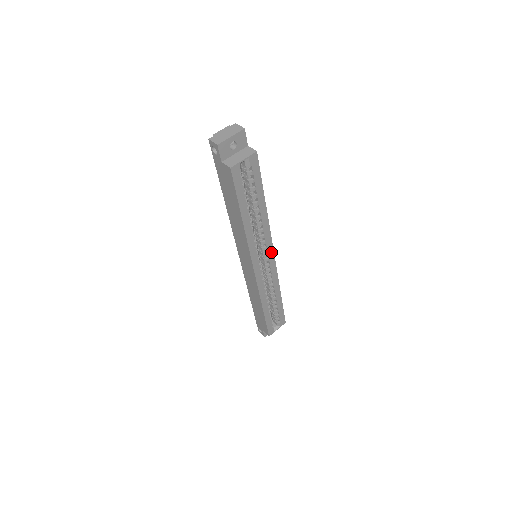
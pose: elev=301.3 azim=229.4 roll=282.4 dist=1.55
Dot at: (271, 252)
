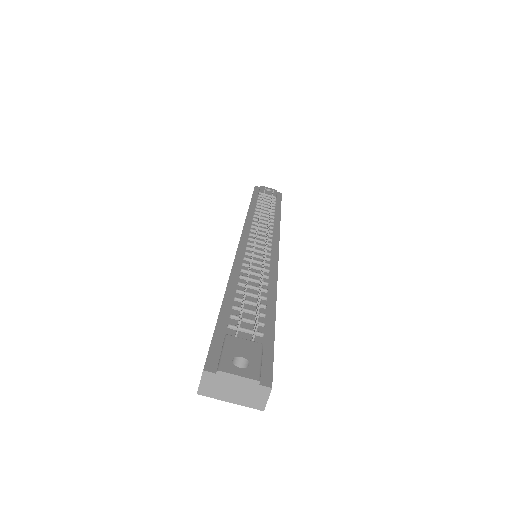
Dot at: occluded
